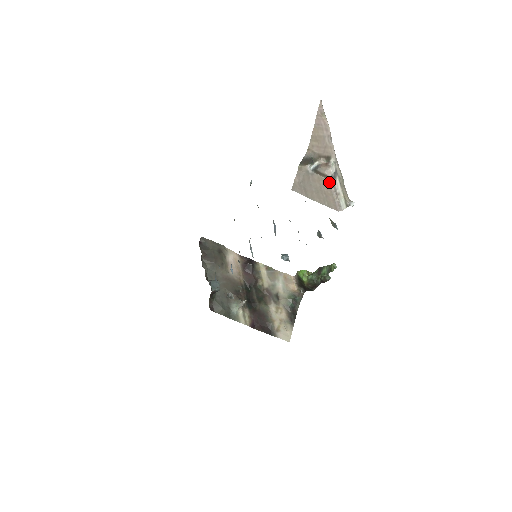
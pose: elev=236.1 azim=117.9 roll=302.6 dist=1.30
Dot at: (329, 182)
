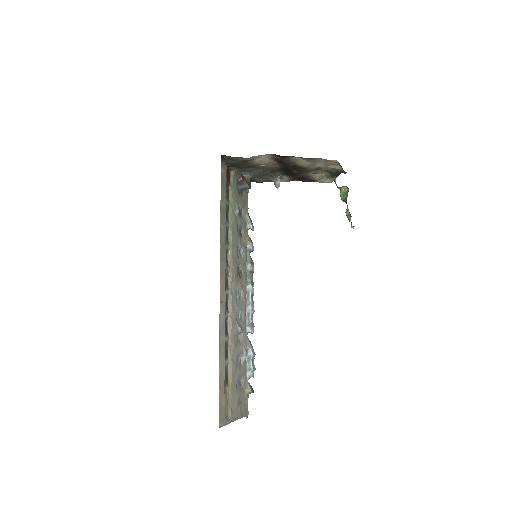
Dot at: occluded
